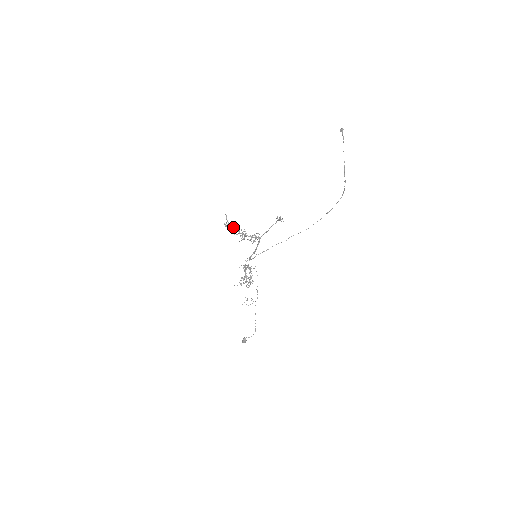
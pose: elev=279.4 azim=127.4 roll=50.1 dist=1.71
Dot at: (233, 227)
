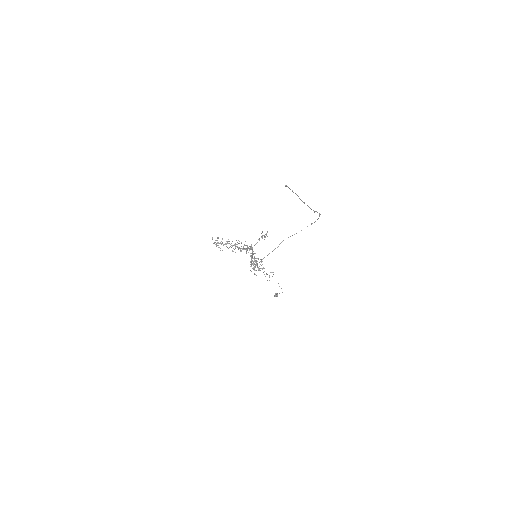
Dot at: (223, 244)
